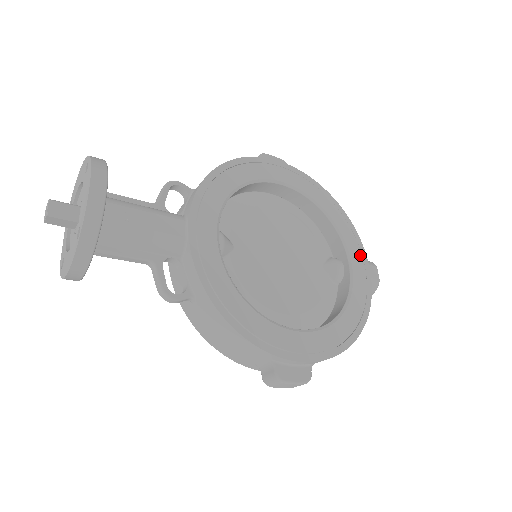
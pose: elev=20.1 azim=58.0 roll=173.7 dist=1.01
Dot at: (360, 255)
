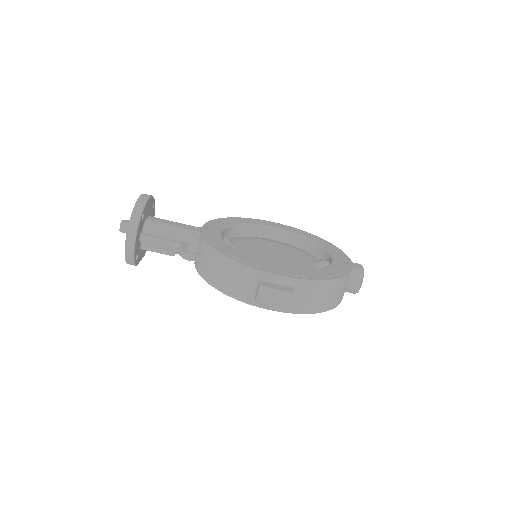
Dot at: (342, 256)
